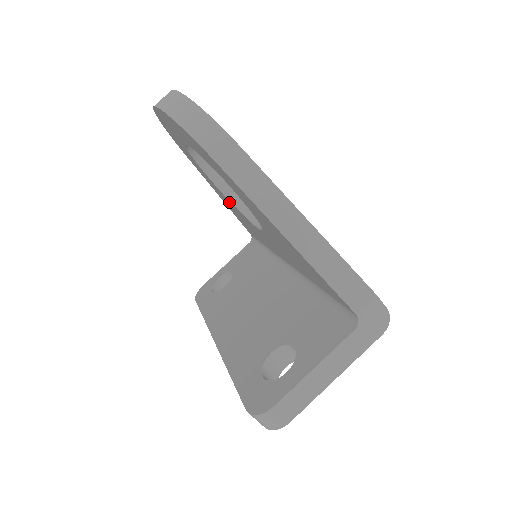
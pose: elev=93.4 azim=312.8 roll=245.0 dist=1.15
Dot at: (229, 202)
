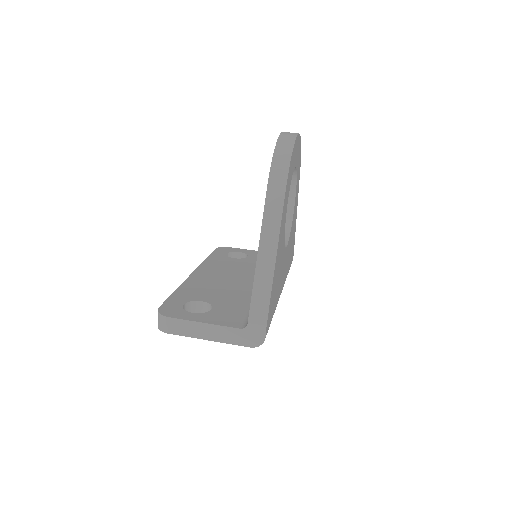
Dot at: occluded
